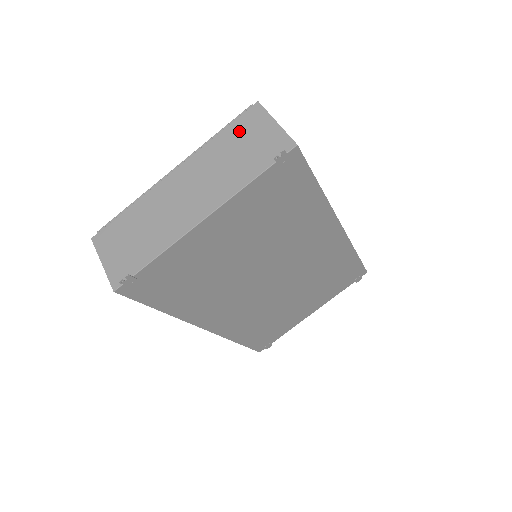
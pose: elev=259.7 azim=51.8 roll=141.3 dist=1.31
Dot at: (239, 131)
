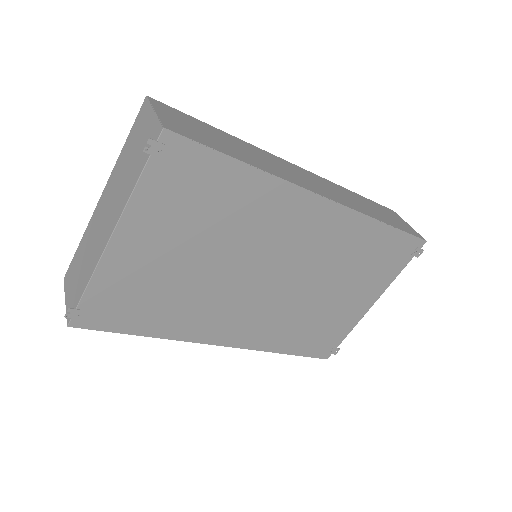
Dot at: (134, 134)
